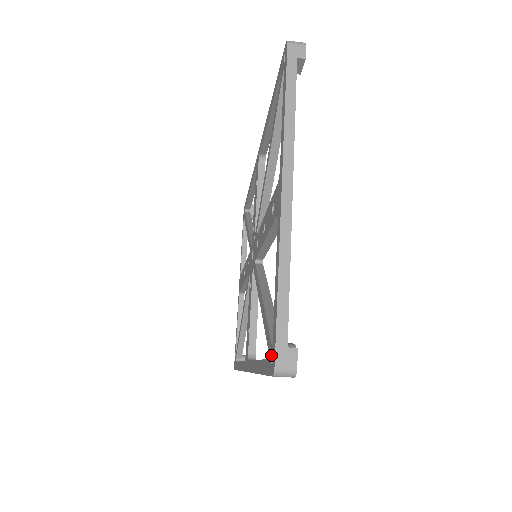
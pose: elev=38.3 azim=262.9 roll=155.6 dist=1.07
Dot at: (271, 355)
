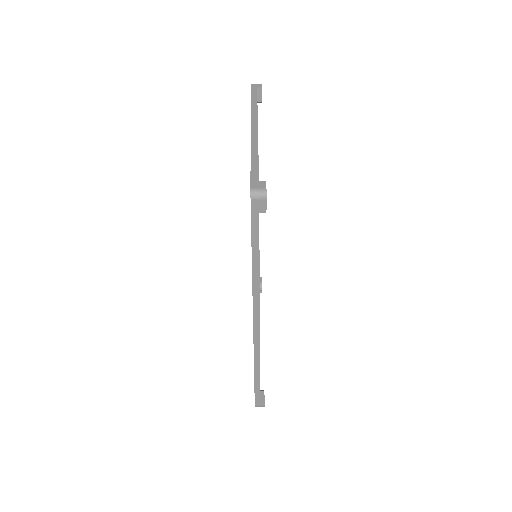
Dot at: occluded
